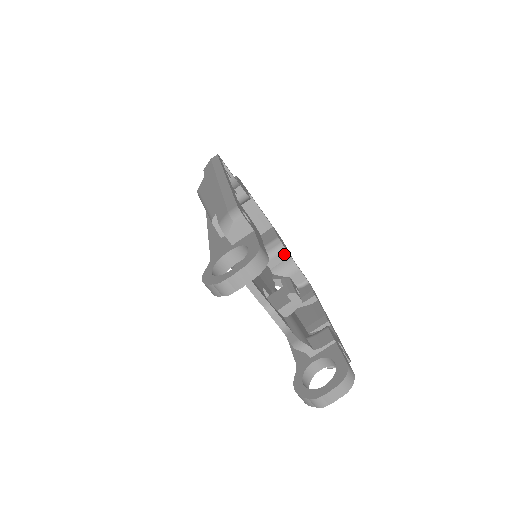
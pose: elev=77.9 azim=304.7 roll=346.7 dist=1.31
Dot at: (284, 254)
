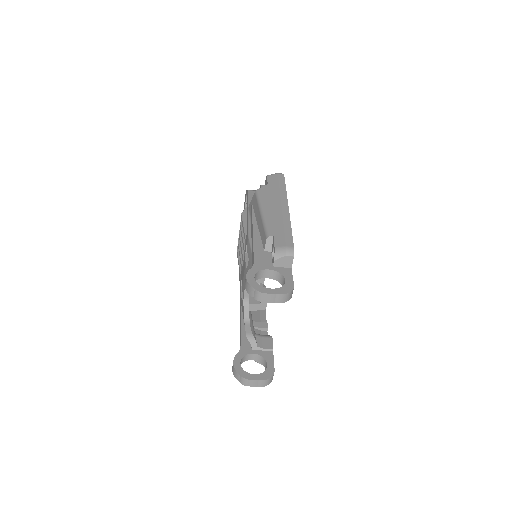
Dot at: occluded
